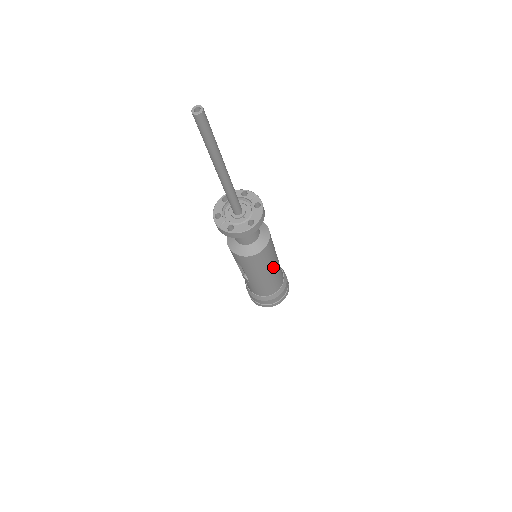
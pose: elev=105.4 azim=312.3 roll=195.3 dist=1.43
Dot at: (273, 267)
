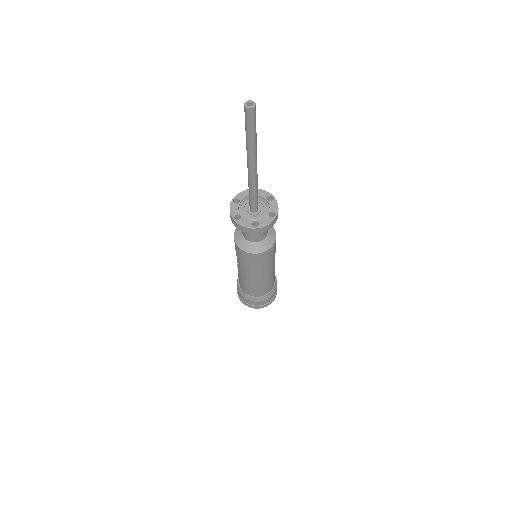
Dot at: (262, 274)
